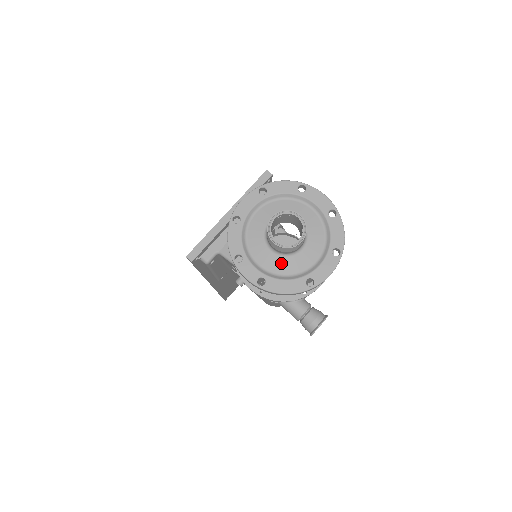
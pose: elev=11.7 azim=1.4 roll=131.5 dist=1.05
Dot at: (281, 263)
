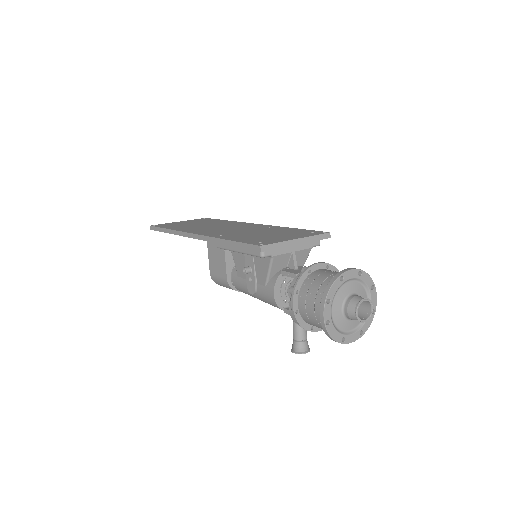
Dot at: (340, 319)
